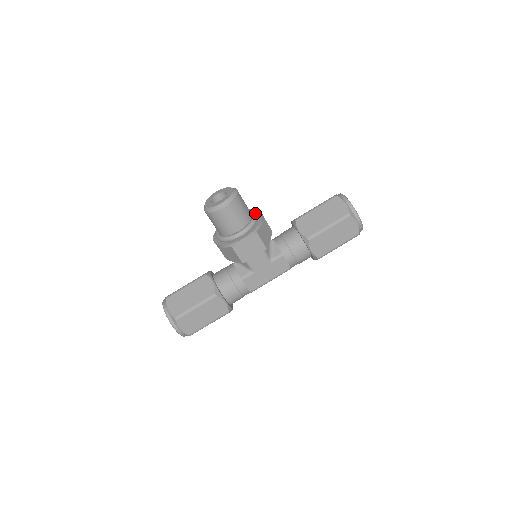
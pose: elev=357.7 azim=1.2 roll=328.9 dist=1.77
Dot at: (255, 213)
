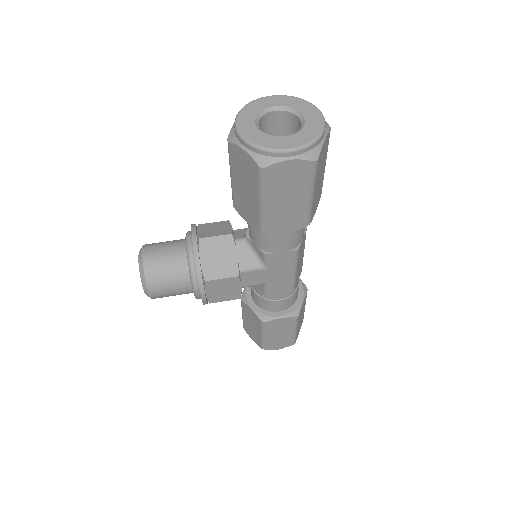
Dot at: (187, 251)
